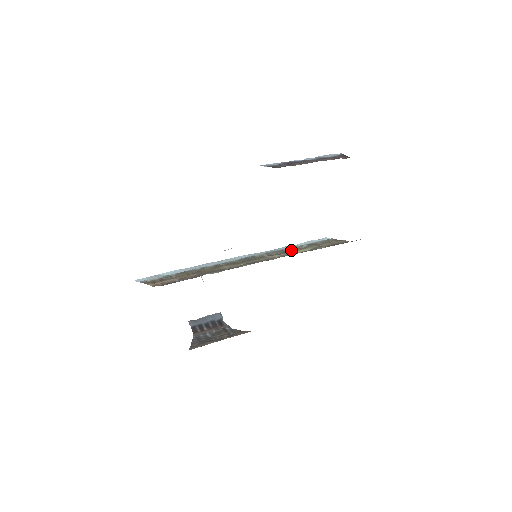
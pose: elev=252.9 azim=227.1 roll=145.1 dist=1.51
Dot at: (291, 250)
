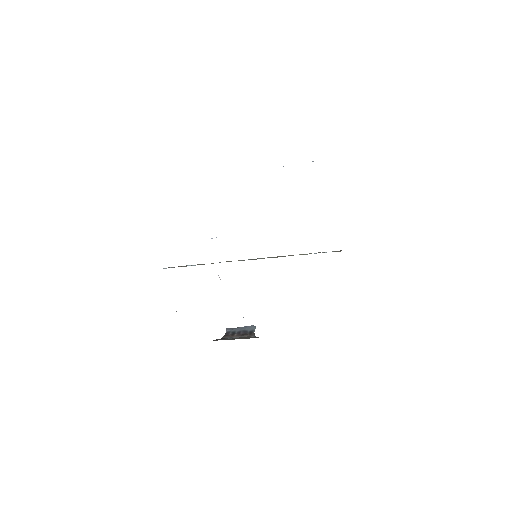
Dot at: occluded
